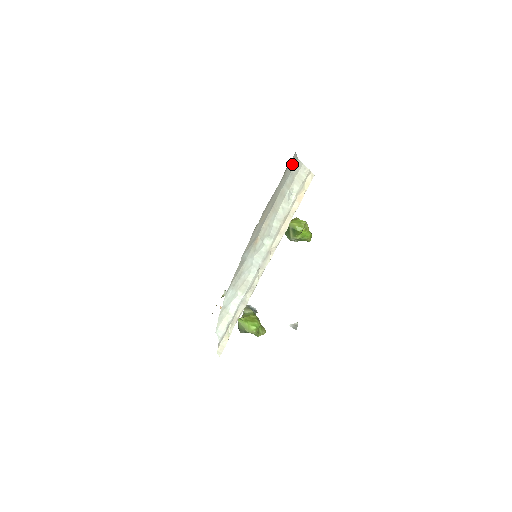
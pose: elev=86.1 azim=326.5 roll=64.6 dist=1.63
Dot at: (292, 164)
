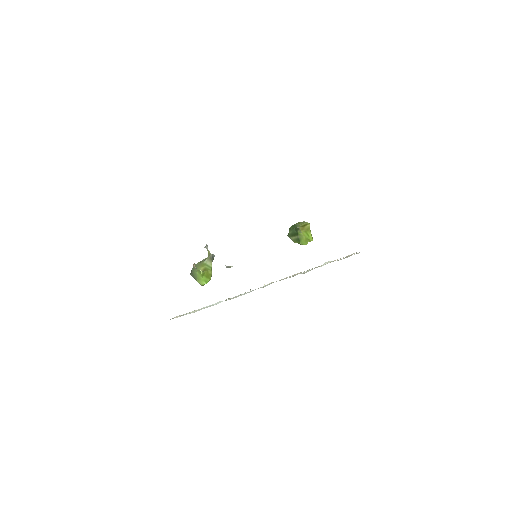
Dot at: occluded
